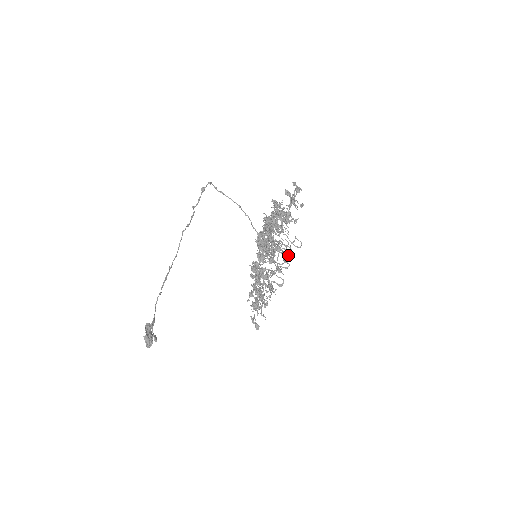
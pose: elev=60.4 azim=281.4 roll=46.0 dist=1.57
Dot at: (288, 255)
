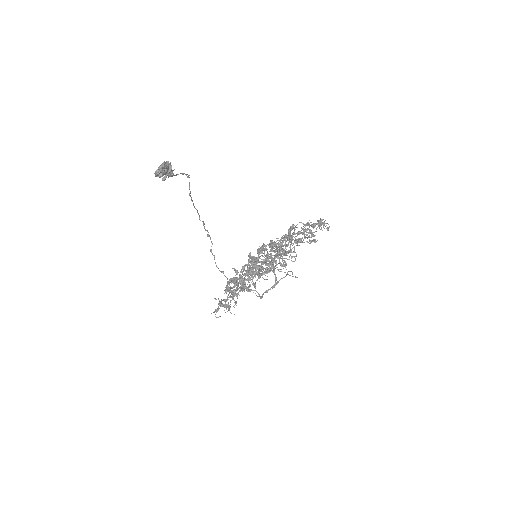
Dot at: (279, 280)
